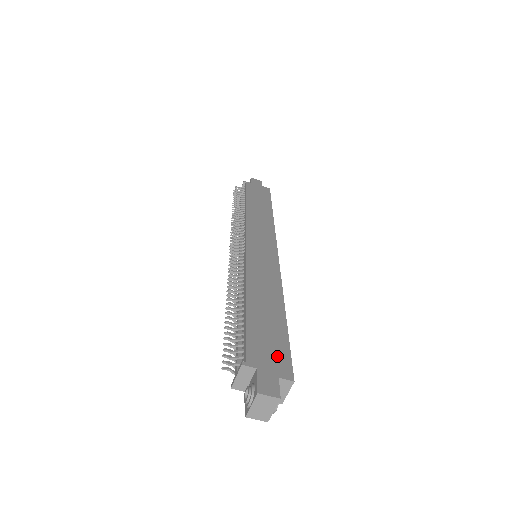
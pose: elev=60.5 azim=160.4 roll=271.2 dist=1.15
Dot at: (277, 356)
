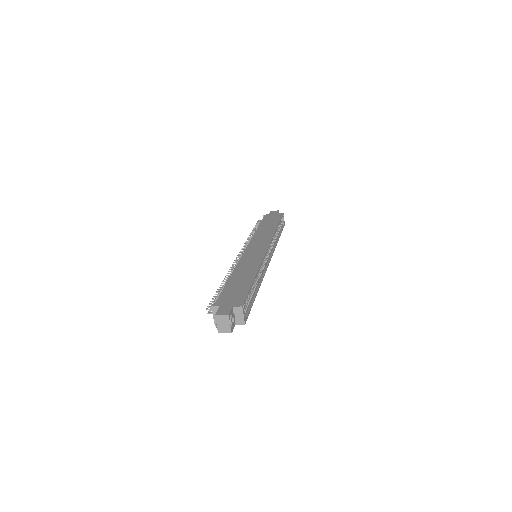
Dot at: (237, 298)
